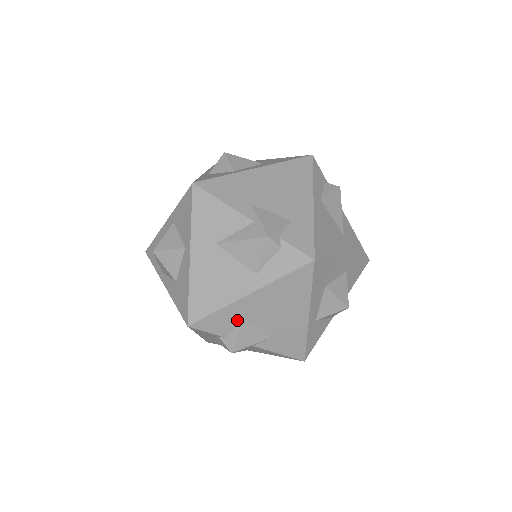
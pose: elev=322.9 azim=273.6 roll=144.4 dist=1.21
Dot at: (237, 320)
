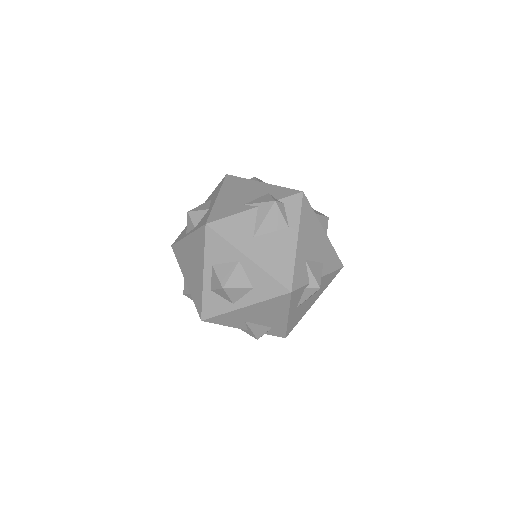
Dot at: (305, 265)
